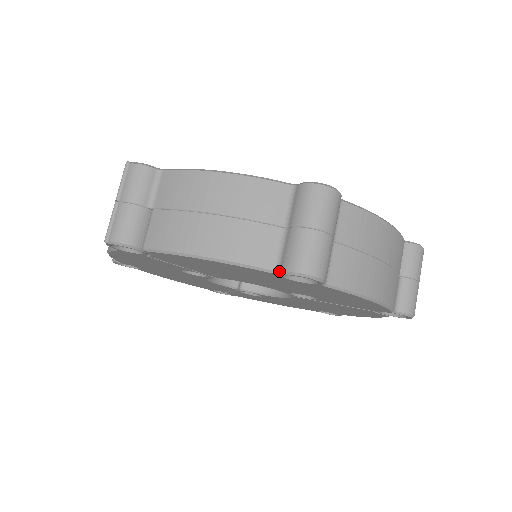
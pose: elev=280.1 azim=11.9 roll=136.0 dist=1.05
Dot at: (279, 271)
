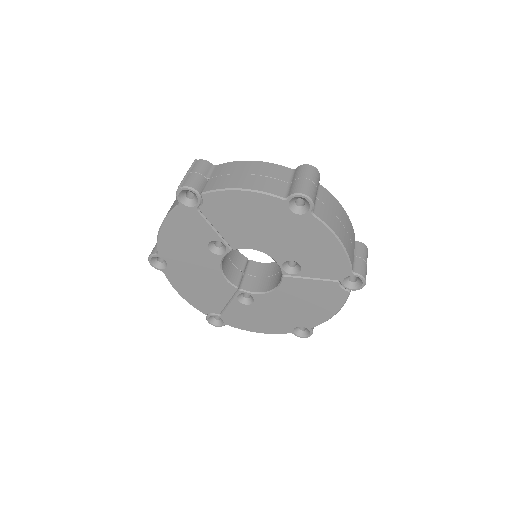
Dot at: (287, 197)
